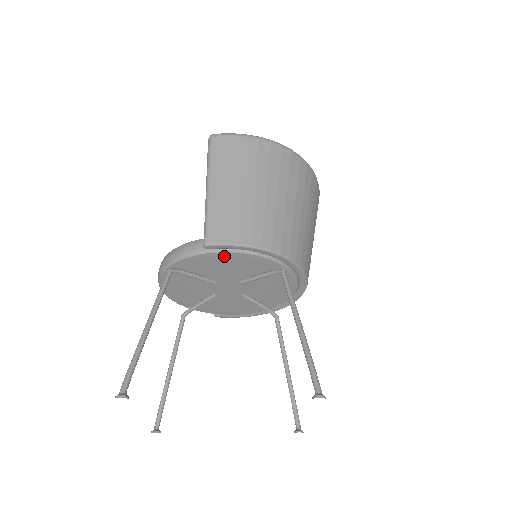
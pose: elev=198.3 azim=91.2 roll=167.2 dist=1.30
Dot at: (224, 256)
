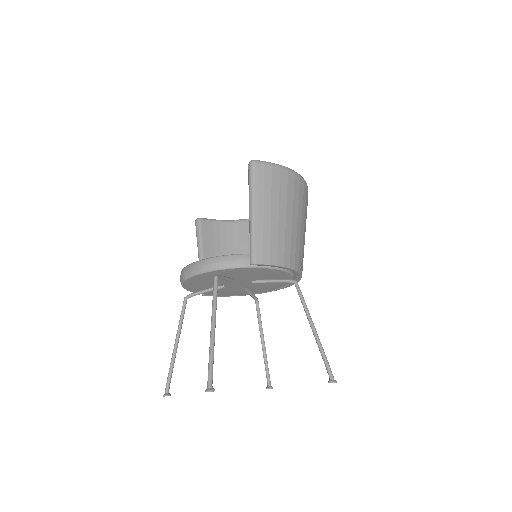
Dot at: (260, 270)
